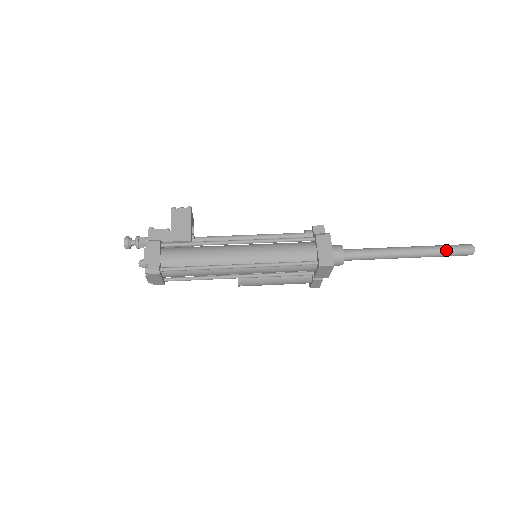
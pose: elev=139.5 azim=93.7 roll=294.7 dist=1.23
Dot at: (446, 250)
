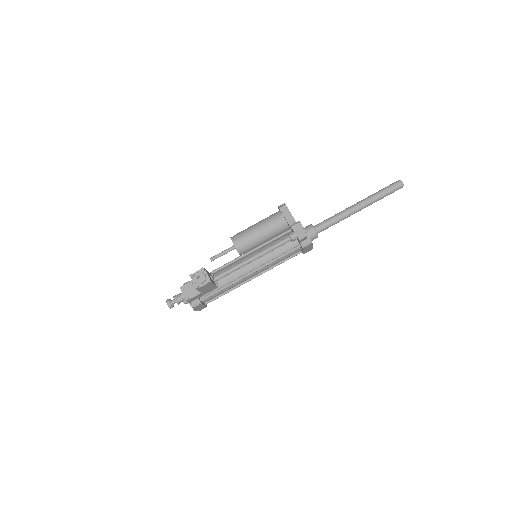
Dot at: occluded
